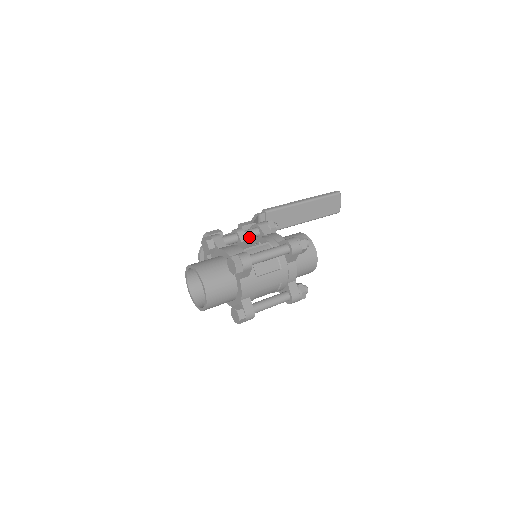
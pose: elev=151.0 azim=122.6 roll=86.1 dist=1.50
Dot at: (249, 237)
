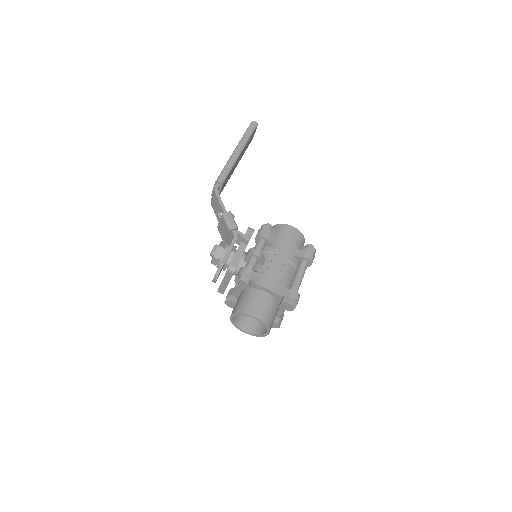
Dot at: occluded
